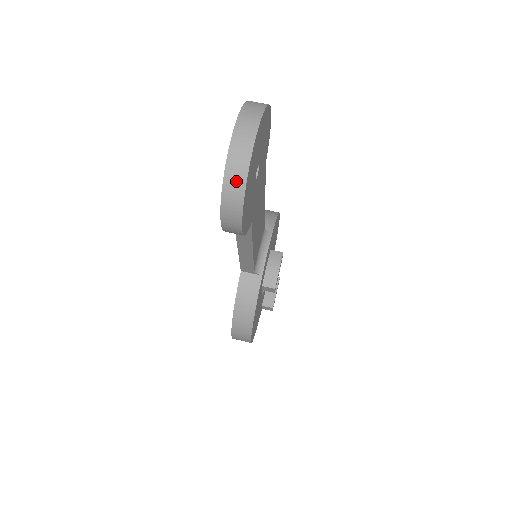
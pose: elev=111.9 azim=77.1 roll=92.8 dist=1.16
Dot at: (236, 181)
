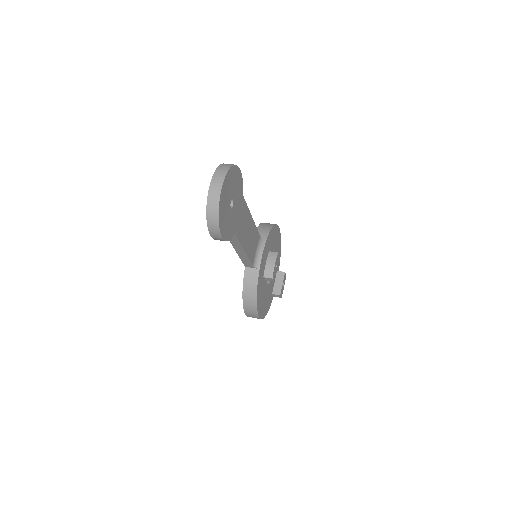
Dot at: (213, 211)
